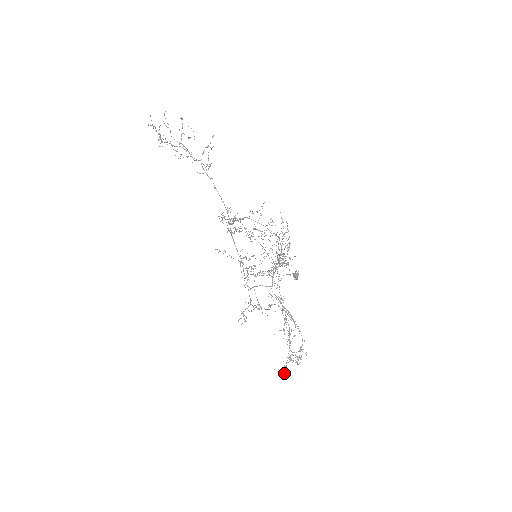
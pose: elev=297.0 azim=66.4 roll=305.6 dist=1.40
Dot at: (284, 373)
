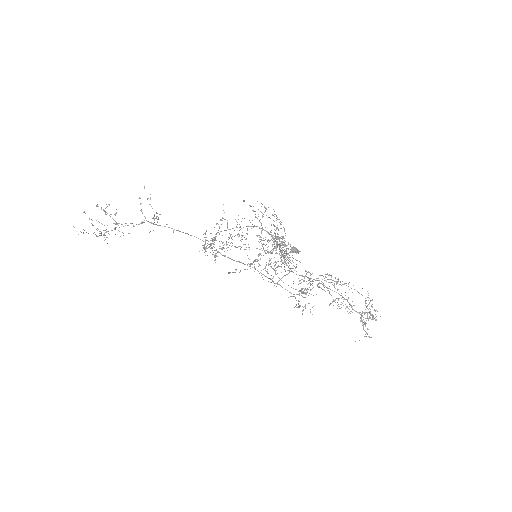
Dot at: (370, 337)
